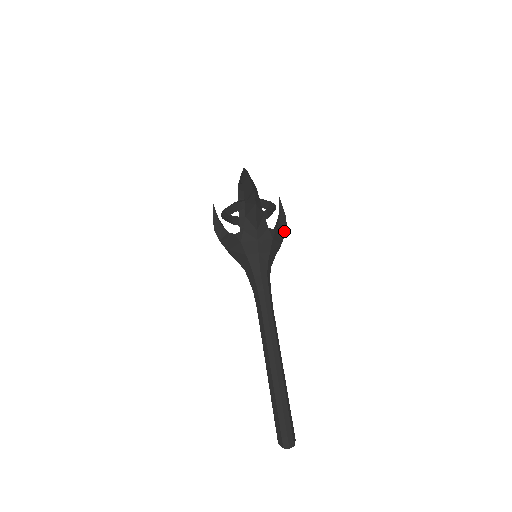
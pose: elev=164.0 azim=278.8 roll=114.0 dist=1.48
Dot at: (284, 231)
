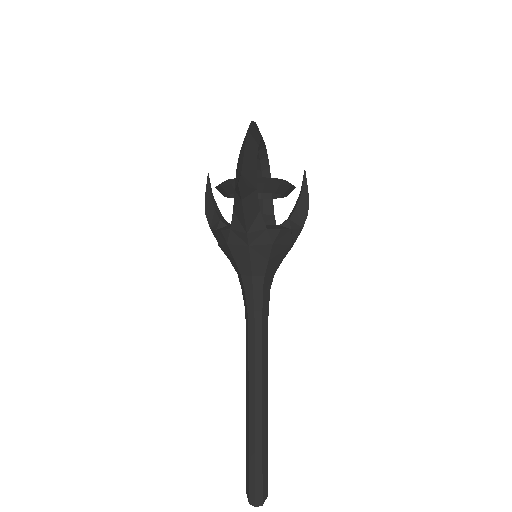
Dot at: (302, 223)
